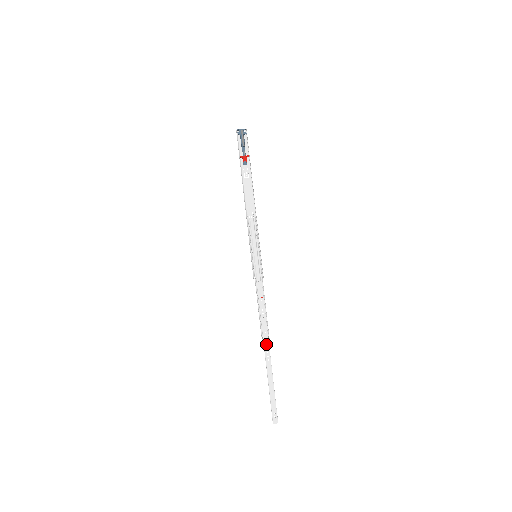
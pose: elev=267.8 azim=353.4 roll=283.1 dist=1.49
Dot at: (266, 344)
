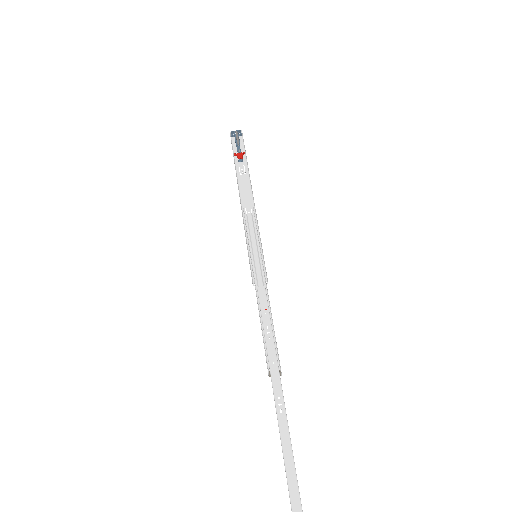
Dot at: (275, 382)
